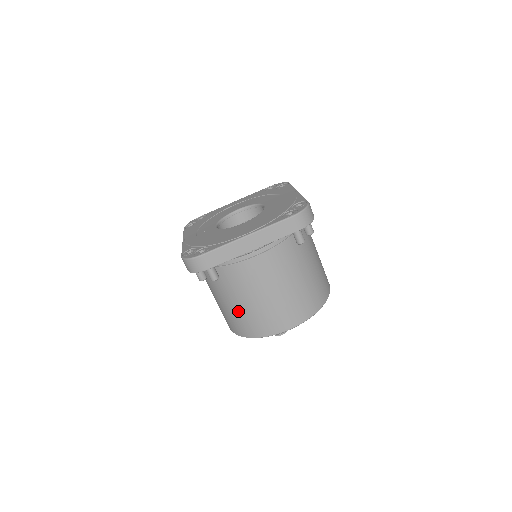
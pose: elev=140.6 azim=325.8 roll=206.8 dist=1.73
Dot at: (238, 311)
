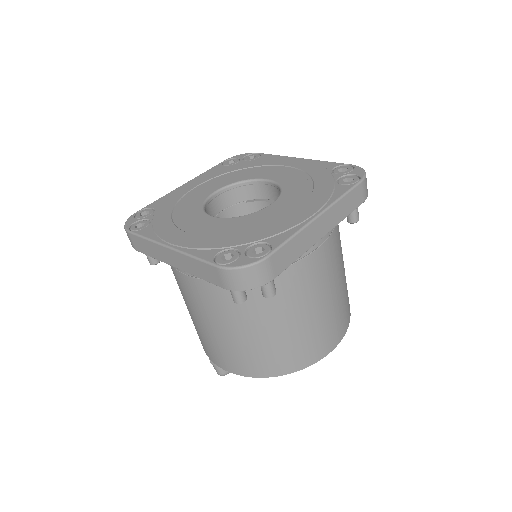
Dot at: (278, 339)
